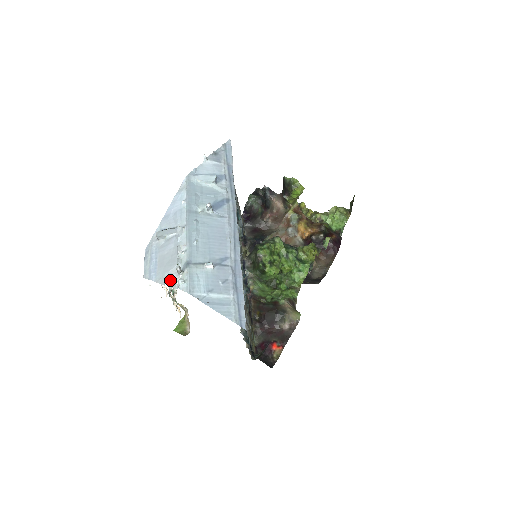
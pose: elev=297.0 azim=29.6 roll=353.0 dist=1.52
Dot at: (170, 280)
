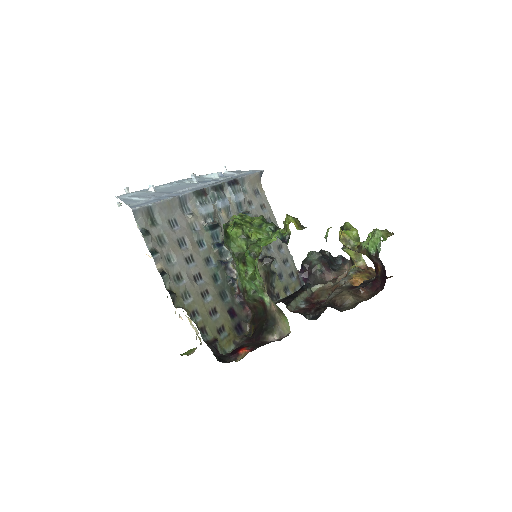
Dot at: occluded
